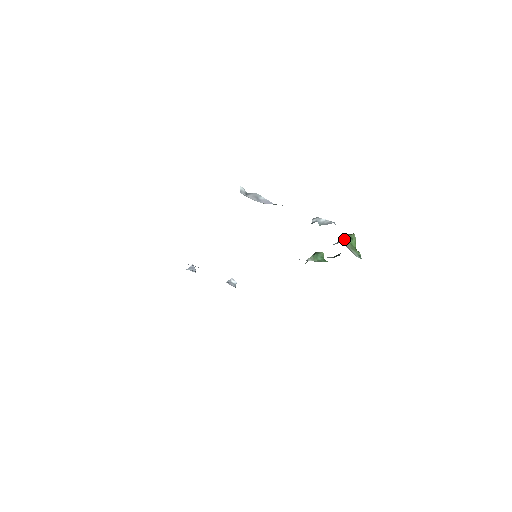
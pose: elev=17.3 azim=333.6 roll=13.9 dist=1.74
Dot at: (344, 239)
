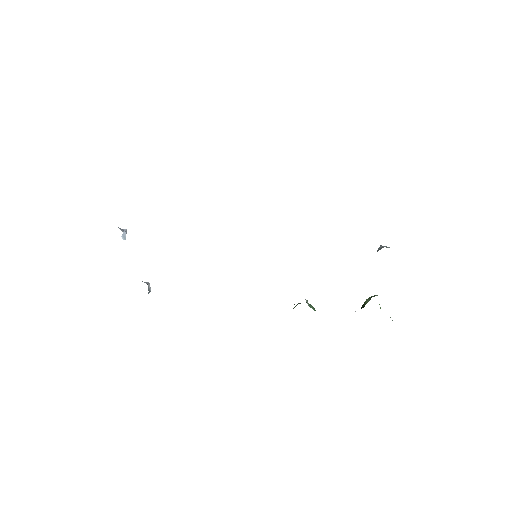
Dot at: occluded
